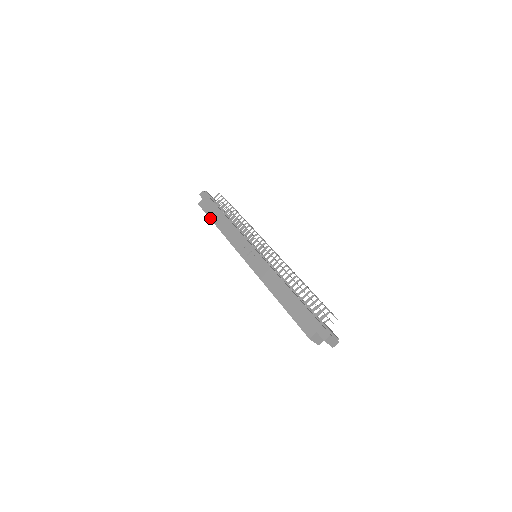
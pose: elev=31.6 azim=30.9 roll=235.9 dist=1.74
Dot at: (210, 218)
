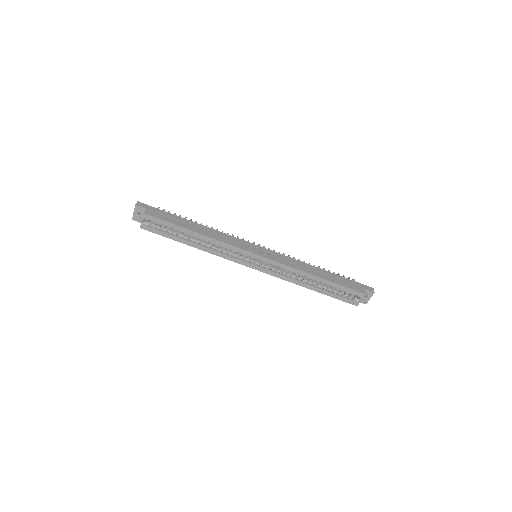
Dot at: (179, 225)
